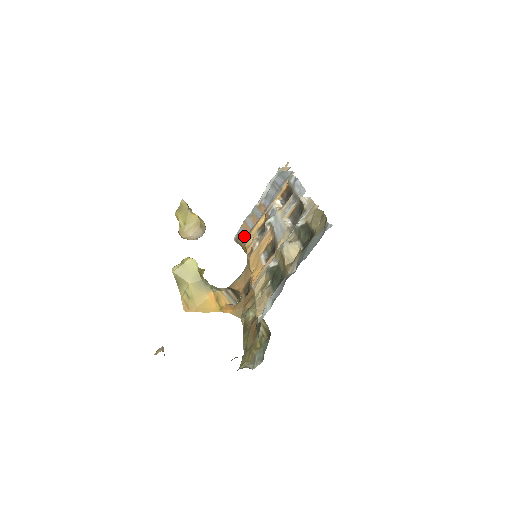
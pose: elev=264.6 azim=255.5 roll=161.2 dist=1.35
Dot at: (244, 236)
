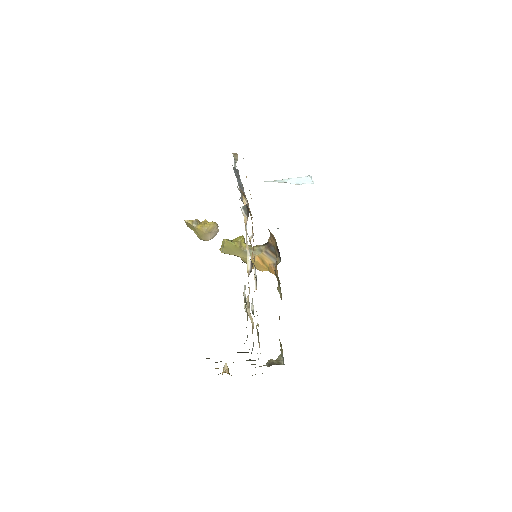
Dot at: occluded
